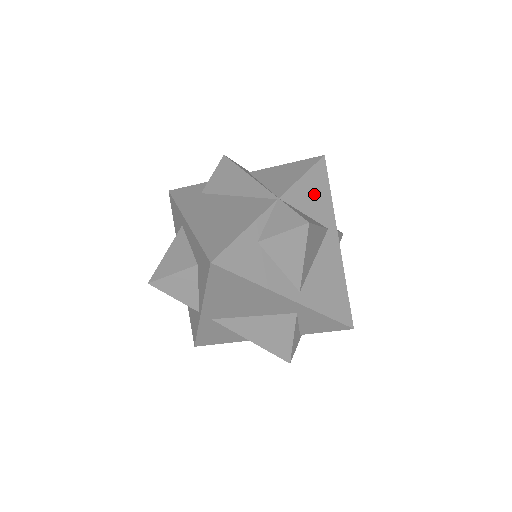
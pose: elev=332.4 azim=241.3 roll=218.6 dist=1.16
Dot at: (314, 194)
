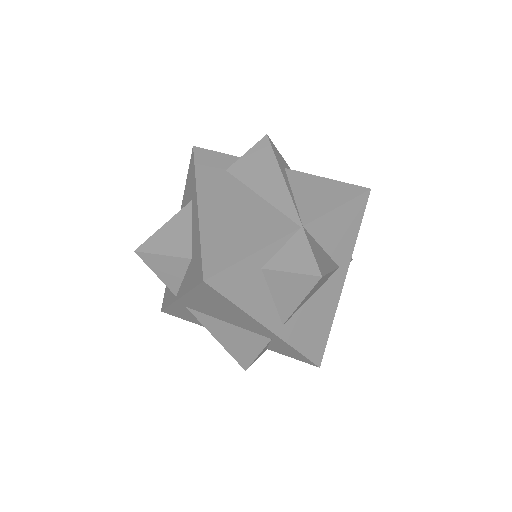
Dot at: (341, 229)
